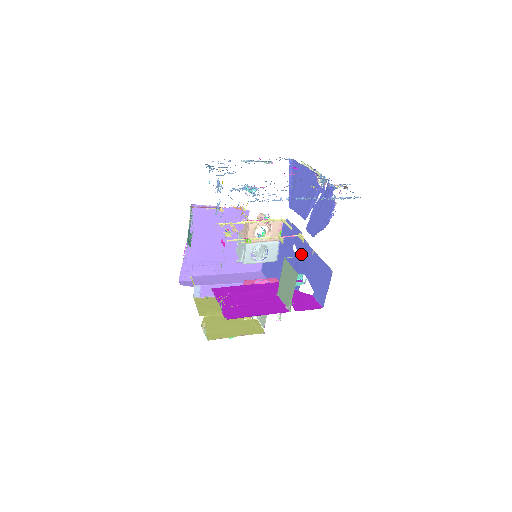
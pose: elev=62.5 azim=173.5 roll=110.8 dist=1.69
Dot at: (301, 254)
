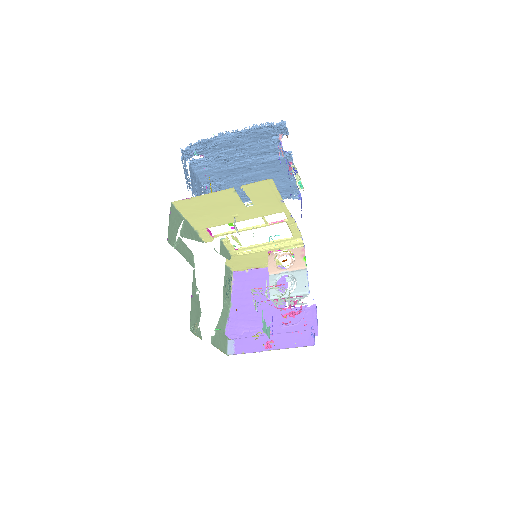
Dot at: occluded
